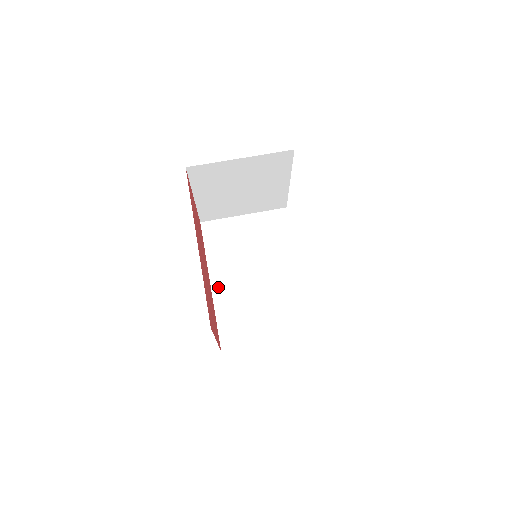
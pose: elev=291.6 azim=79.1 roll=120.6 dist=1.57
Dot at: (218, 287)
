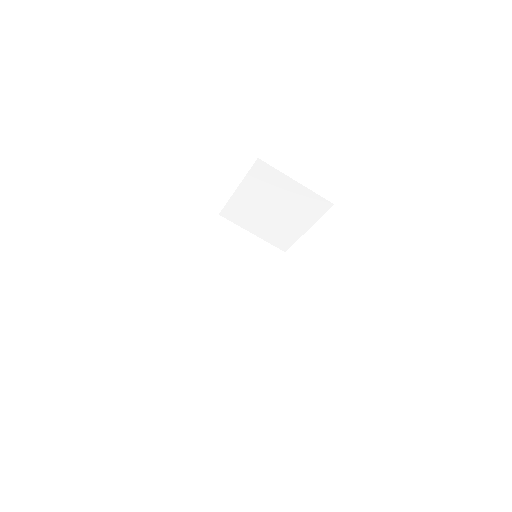
Dot at: (202, 265)
